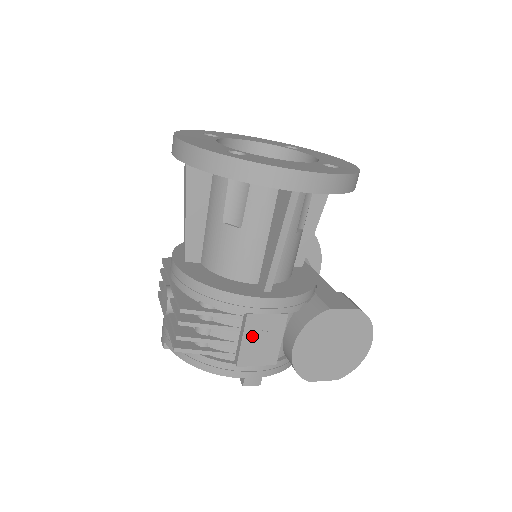
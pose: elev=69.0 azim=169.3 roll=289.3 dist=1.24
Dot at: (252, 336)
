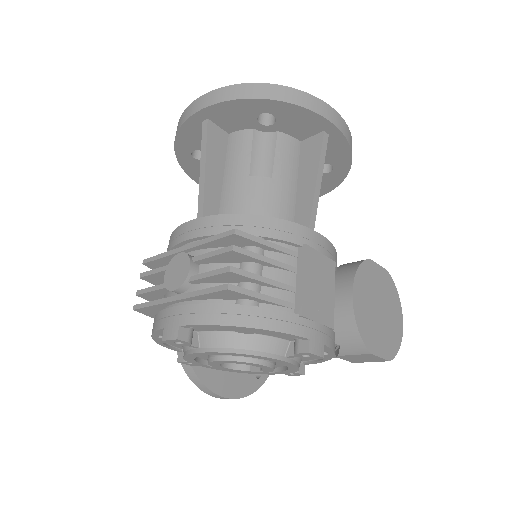
Dot at: (311, 276)
